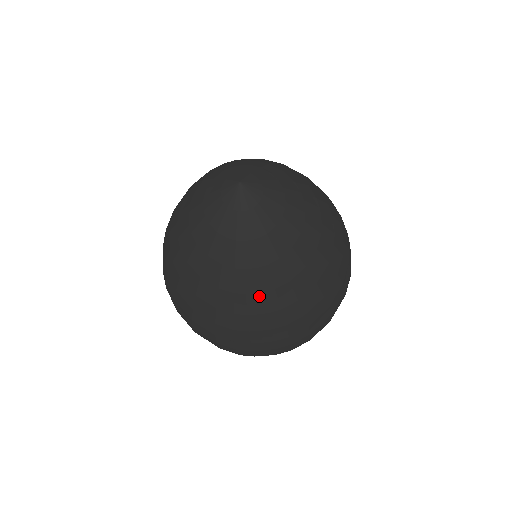
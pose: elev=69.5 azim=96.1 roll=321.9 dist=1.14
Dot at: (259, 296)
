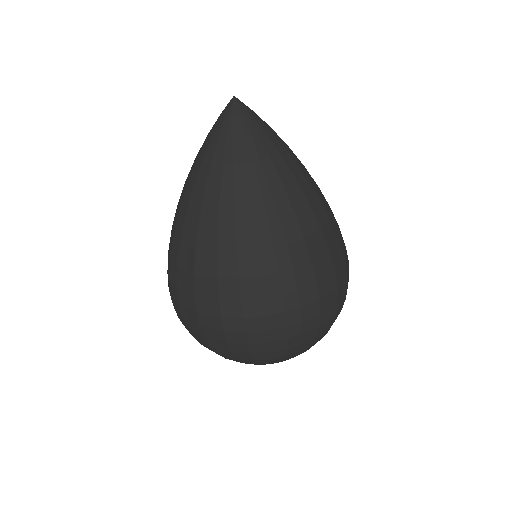
Dot at: (257, 195)
